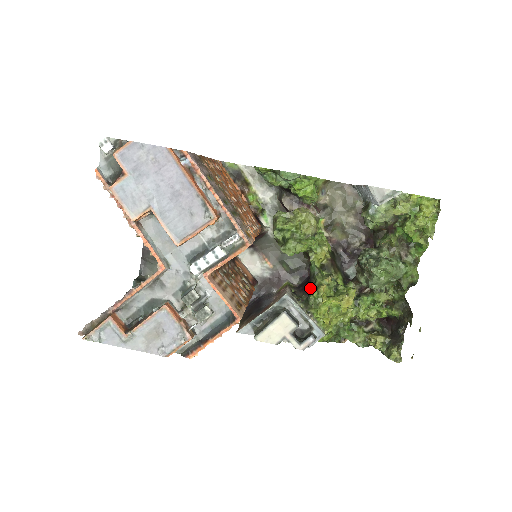
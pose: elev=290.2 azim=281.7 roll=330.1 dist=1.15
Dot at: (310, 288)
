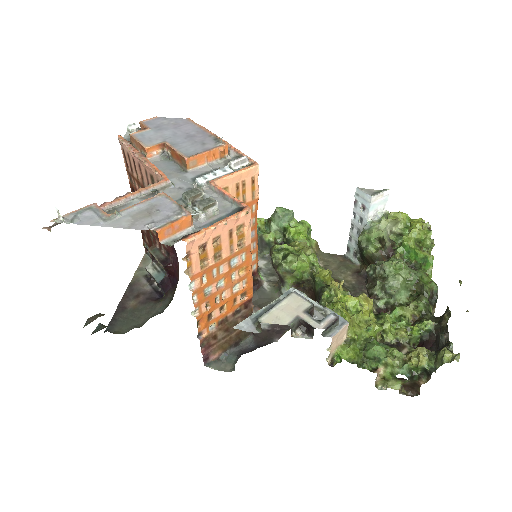
Dot at: occluded
